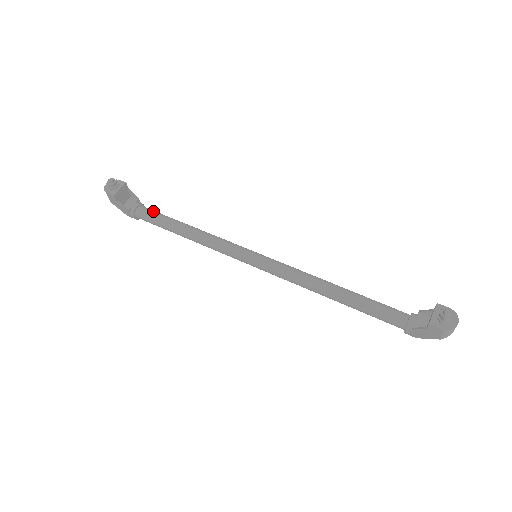
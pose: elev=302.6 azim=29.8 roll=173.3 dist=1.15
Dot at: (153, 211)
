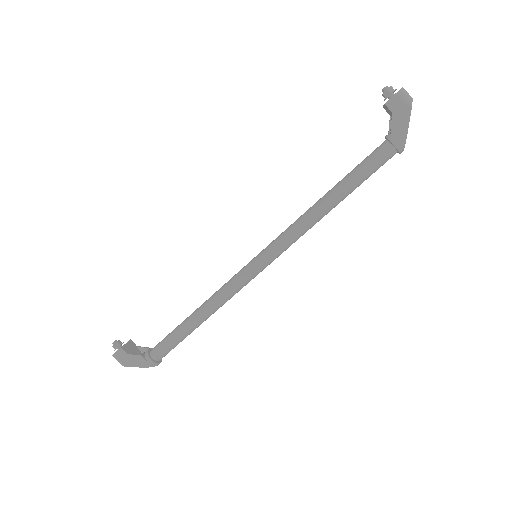
Dot at: occluded
